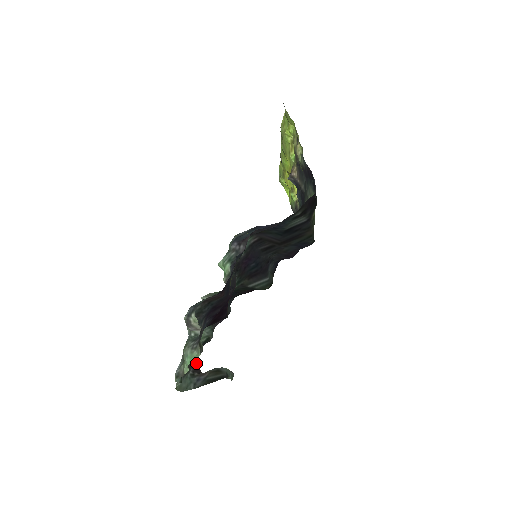
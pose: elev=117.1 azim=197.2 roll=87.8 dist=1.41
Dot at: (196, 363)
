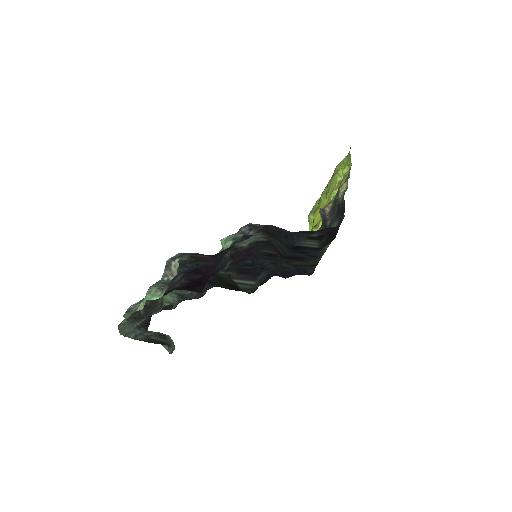
Dot at: (148, 320)
